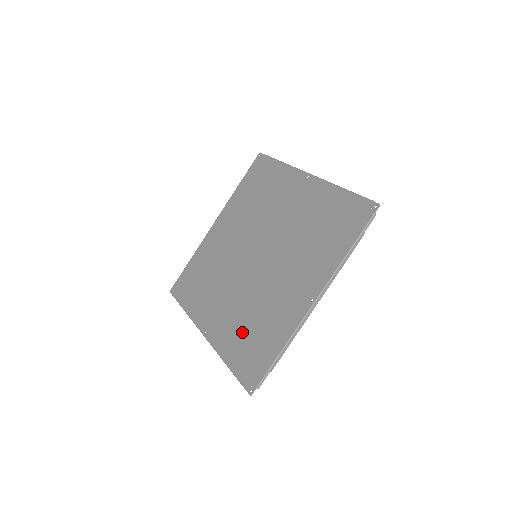
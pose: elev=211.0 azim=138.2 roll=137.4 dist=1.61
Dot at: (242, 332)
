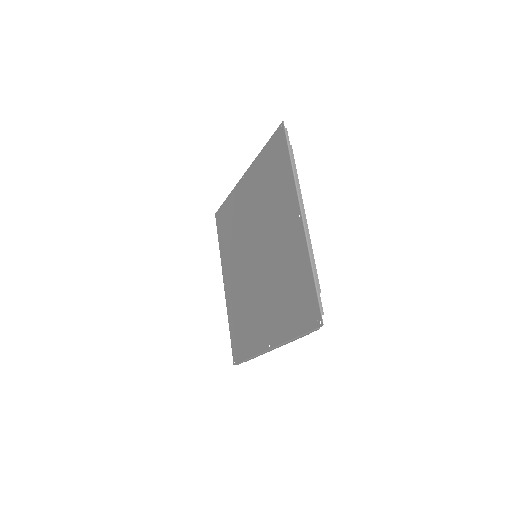
Dot at: (238, 314)
